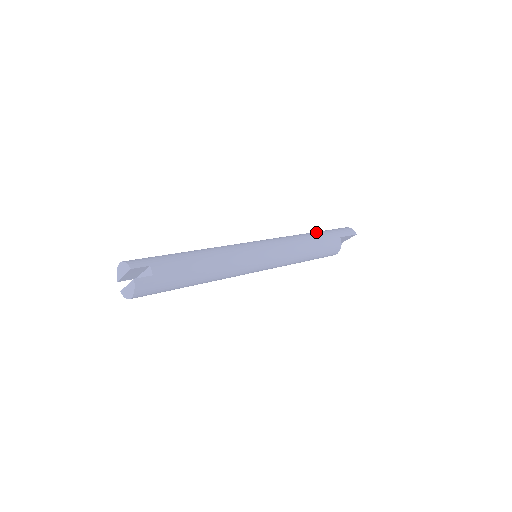
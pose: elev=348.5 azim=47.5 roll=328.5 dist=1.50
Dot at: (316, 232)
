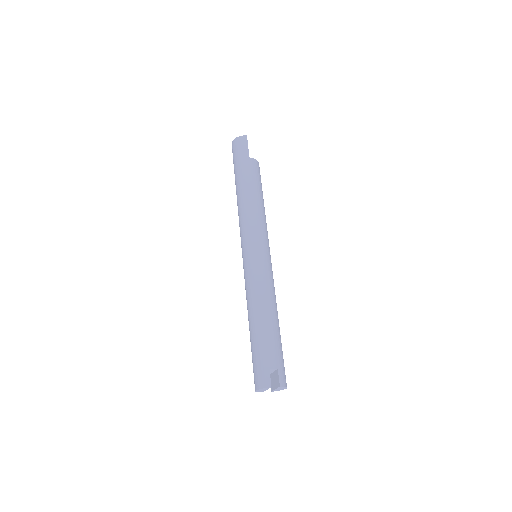
Dot at: (239, 181)
